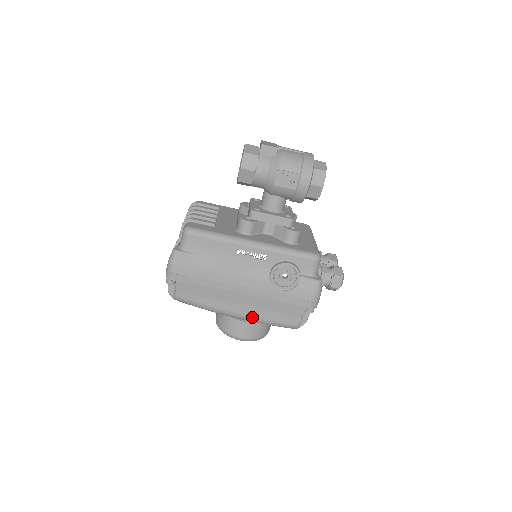
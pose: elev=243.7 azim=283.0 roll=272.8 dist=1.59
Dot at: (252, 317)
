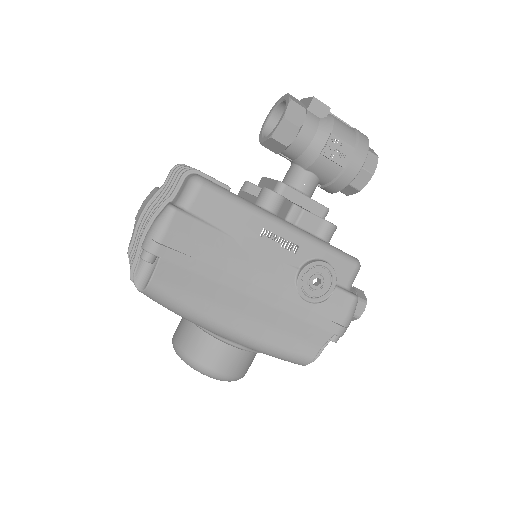
Dot at: (252, 338)
